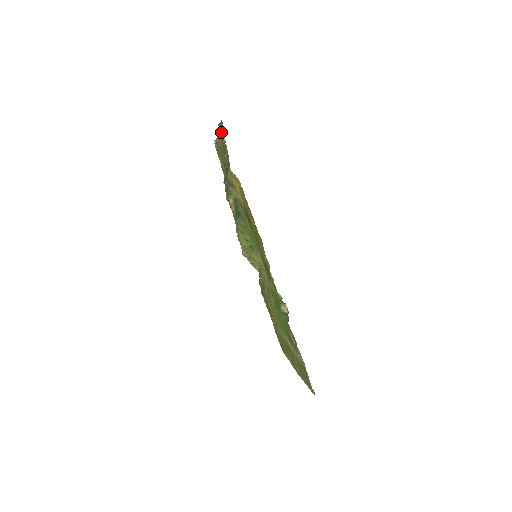
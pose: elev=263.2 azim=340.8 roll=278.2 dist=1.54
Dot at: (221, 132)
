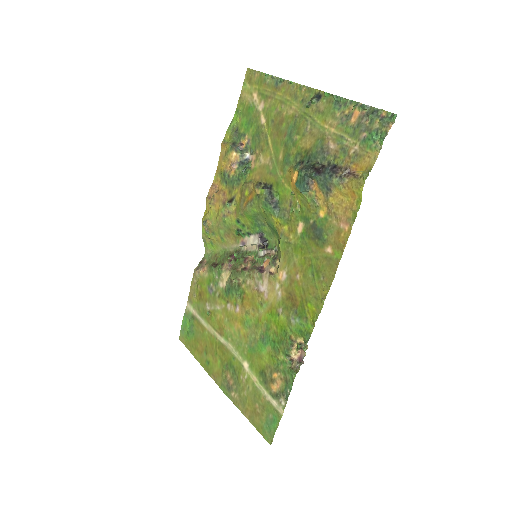
Dot at: (364, 119)
